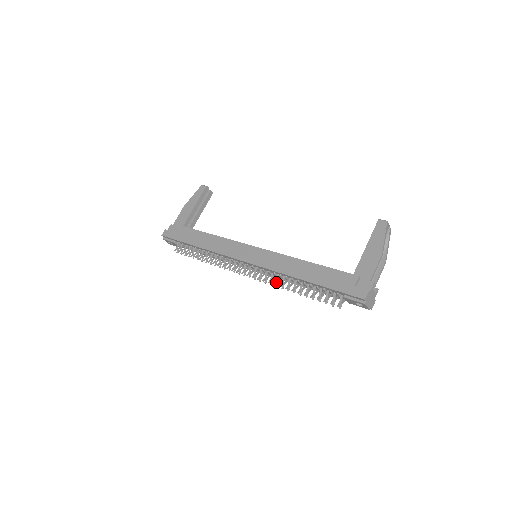
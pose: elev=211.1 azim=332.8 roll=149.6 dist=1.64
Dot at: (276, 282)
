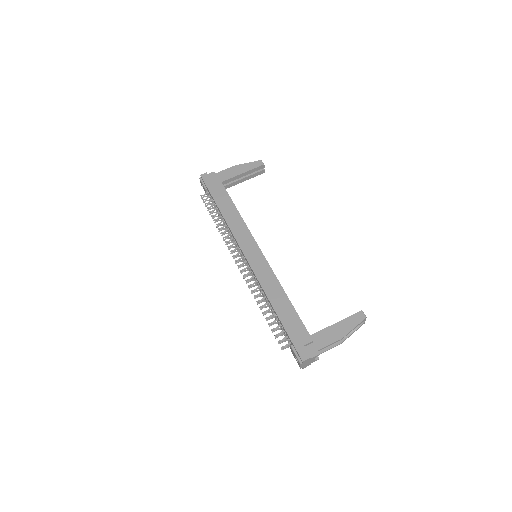
Dot at: (254, 290)
